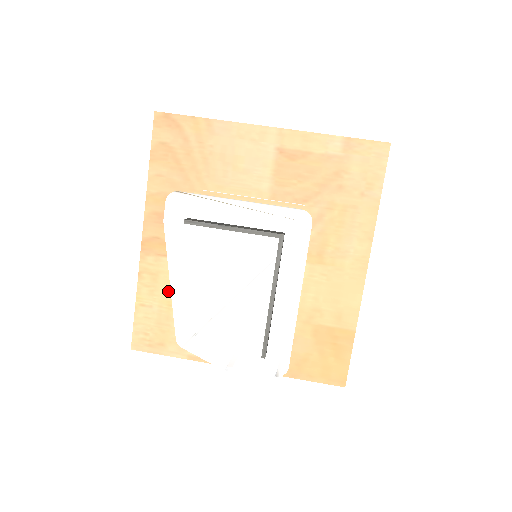
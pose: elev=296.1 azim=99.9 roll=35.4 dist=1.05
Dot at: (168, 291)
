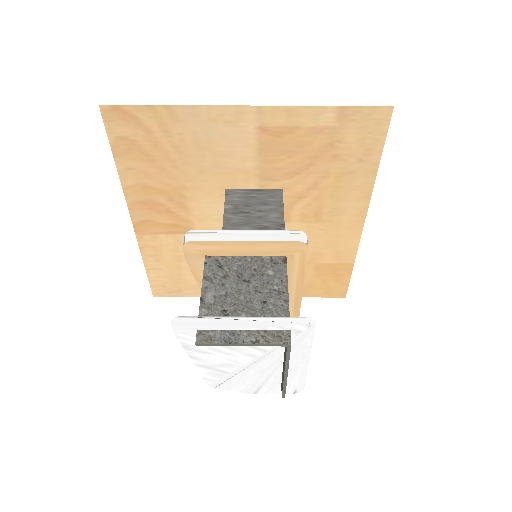
Dot at: (173, 257)
